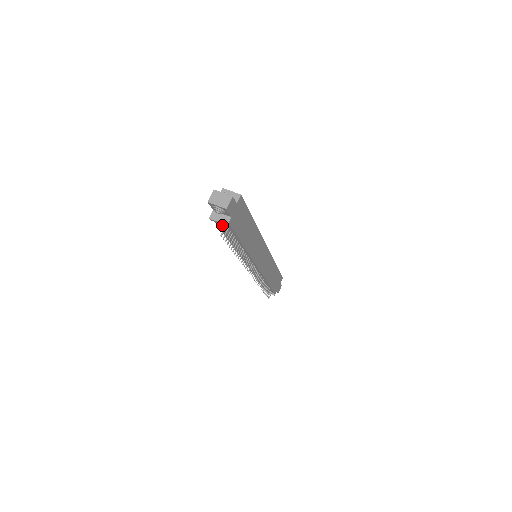
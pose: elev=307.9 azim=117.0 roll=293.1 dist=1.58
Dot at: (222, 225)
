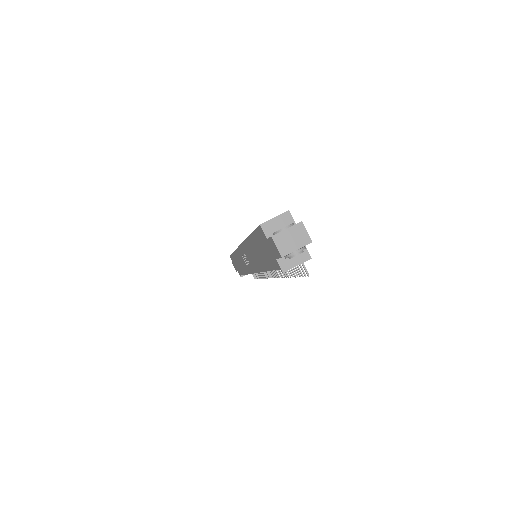
Dot at: occluded
